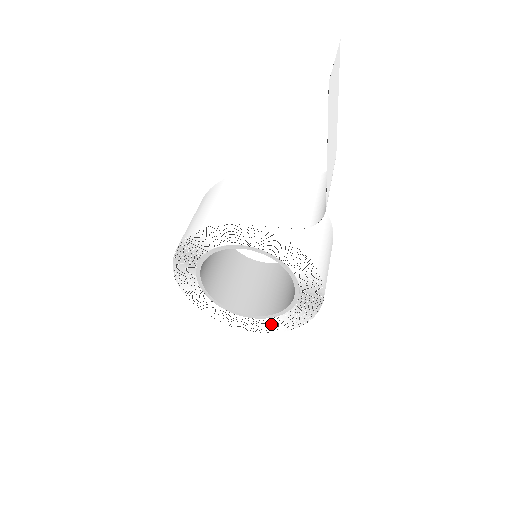
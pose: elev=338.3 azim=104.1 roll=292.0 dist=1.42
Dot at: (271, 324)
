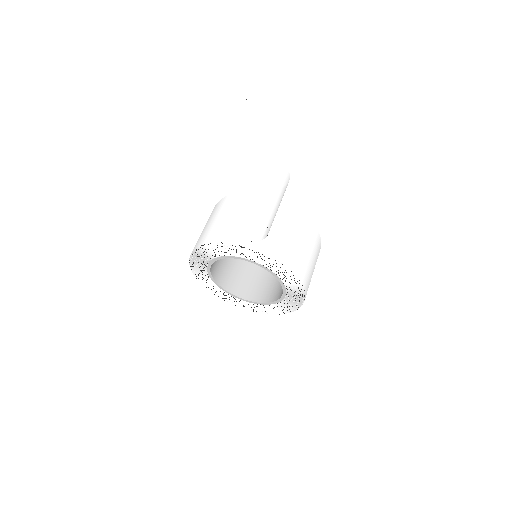
Dot at: (278, 308)
